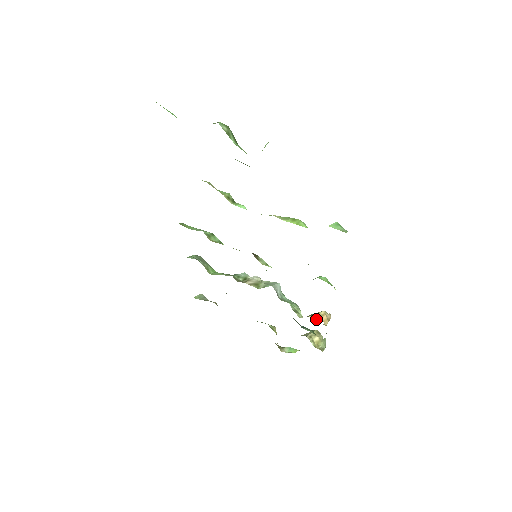
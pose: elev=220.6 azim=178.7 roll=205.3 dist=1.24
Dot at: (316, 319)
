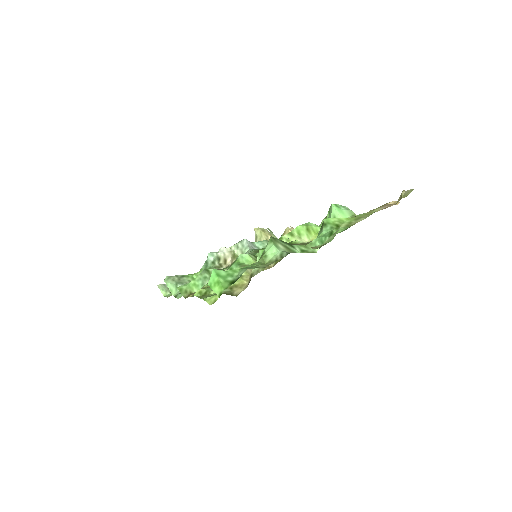
Dot at: occluded
